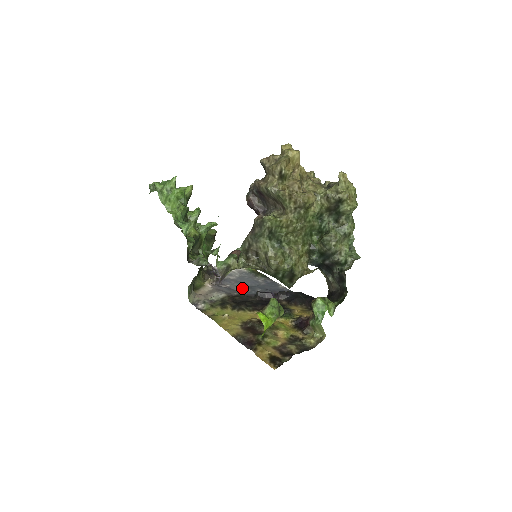
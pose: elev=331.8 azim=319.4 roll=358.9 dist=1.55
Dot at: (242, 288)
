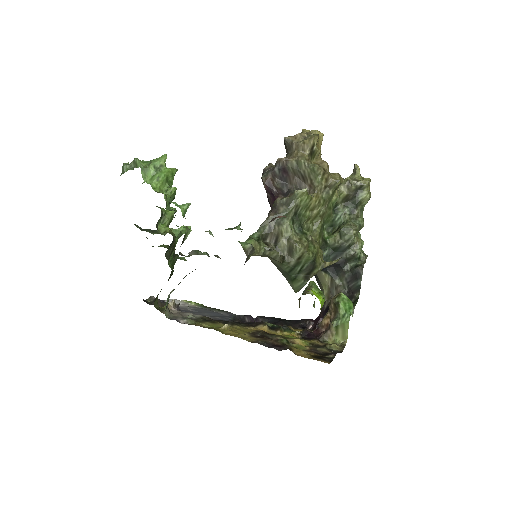
Dot at: (209, 316)
